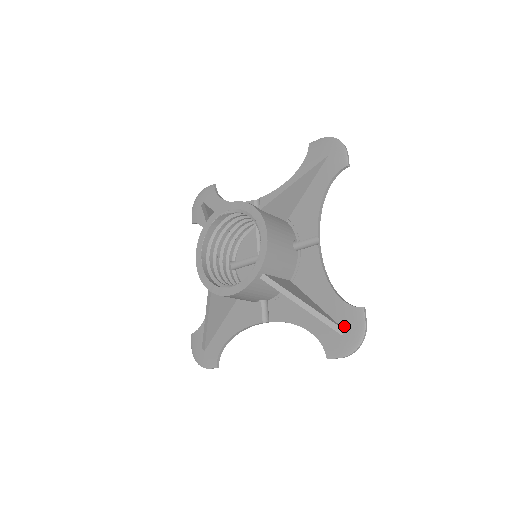
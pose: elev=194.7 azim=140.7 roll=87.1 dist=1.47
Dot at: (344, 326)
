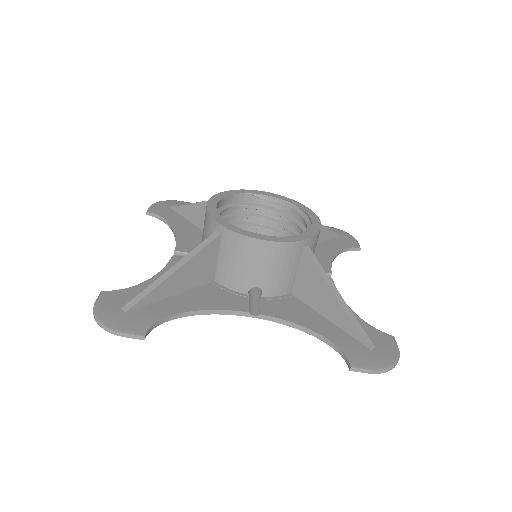
Dot at: (374, 343)
